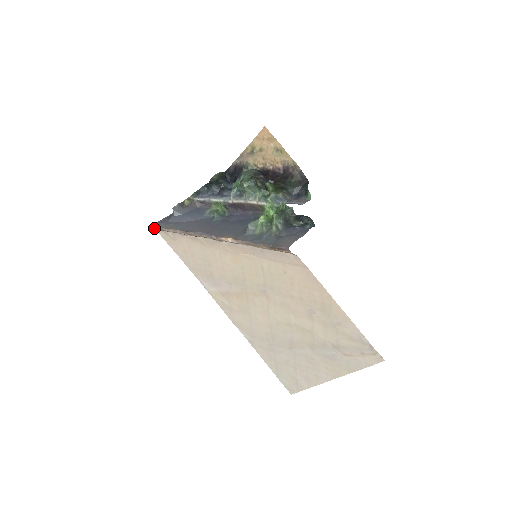
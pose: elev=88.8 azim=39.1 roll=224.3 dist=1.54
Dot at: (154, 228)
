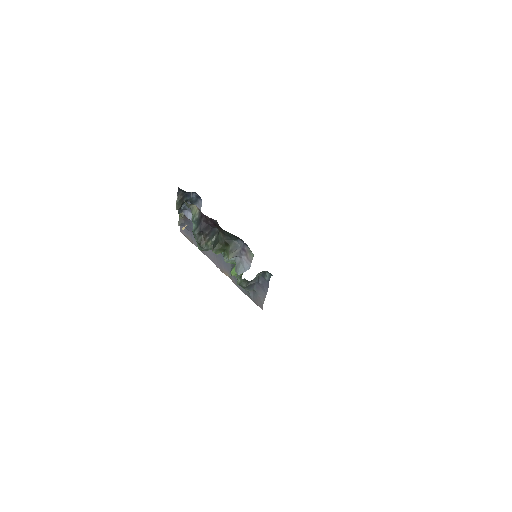
Dot at: occluded
